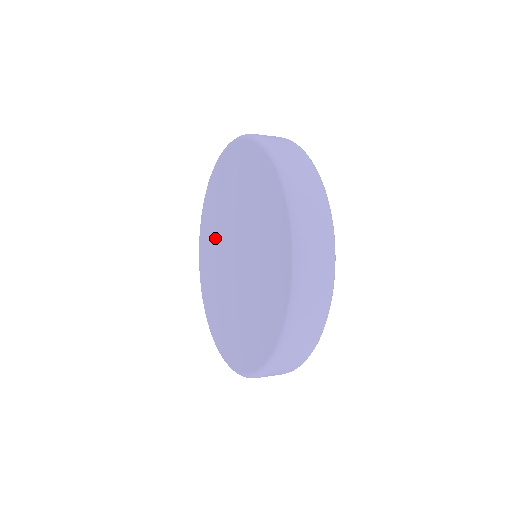
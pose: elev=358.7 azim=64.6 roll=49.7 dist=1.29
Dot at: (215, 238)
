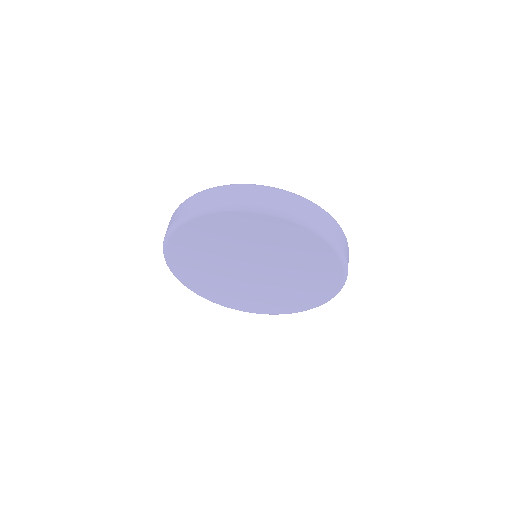
Dot at: (209, 268)
